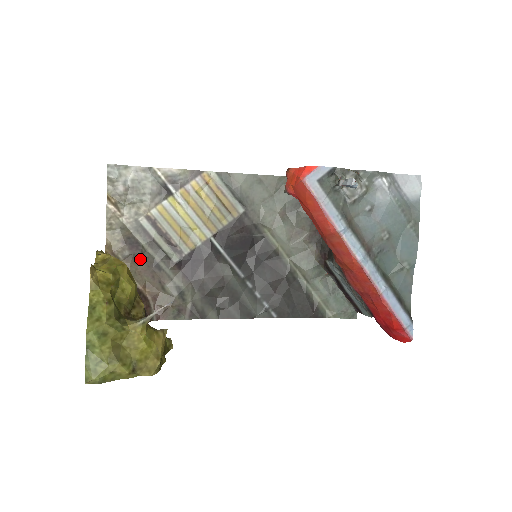
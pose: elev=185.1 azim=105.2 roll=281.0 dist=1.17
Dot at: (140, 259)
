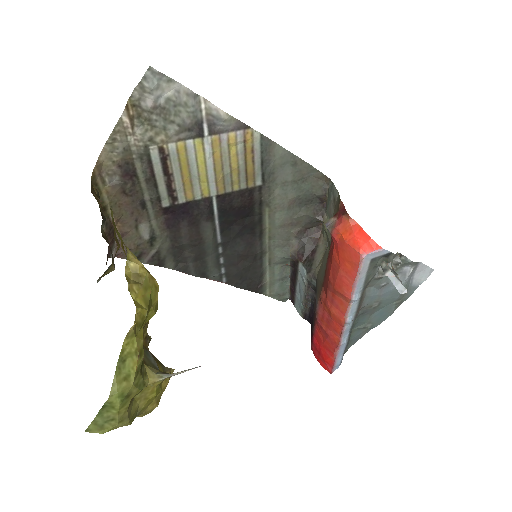
Dot at: (128, 190)
